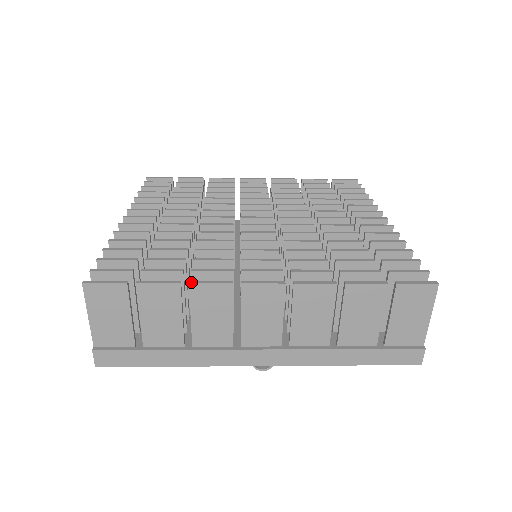
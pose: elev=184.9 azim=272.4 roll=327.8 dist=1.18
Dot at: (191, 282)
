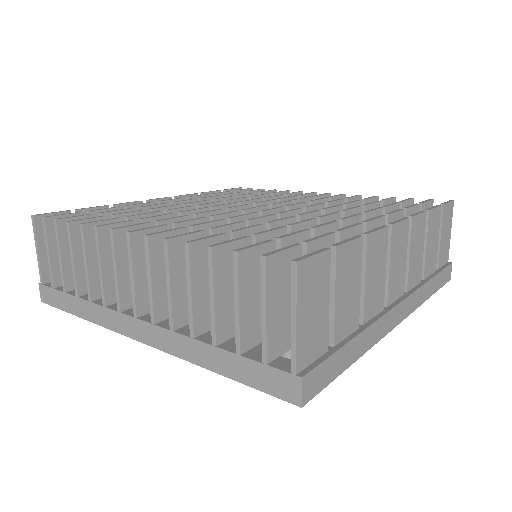
Dot at: (366, 233)
